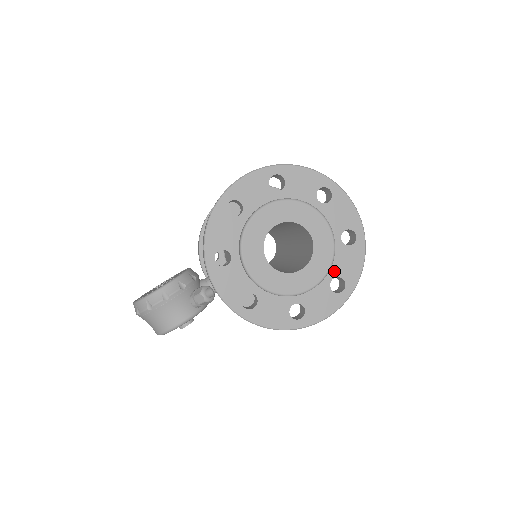
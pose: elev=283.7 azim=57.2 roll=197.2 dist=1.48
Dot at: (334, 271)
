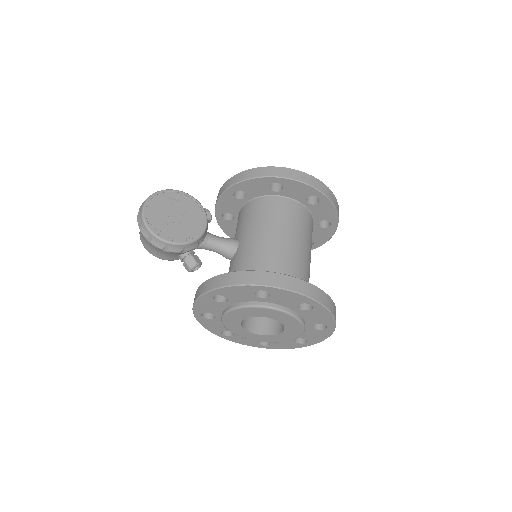
Dot at: occluded
